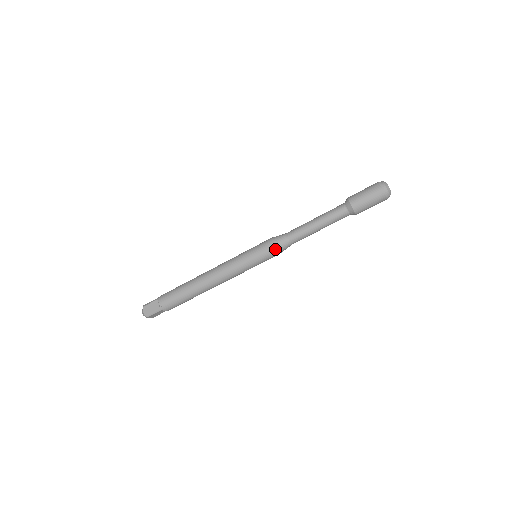
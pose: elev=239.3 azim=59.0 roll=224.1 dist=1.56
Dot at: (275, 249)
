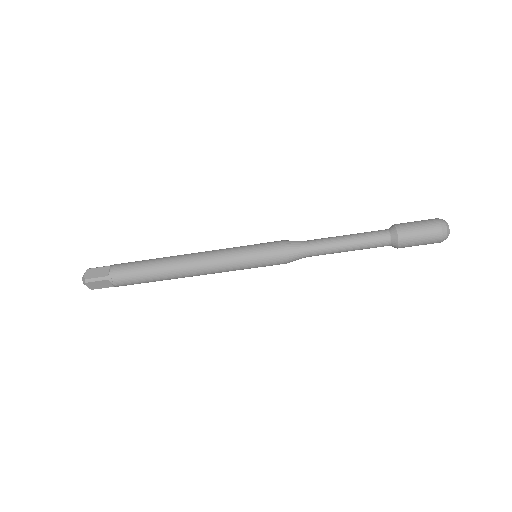
Dot at: (286, 263)
